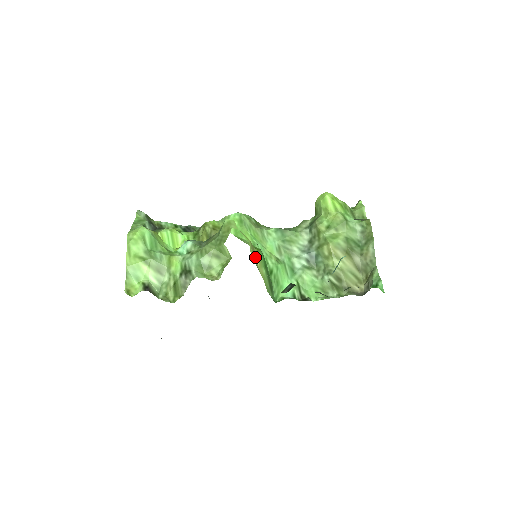
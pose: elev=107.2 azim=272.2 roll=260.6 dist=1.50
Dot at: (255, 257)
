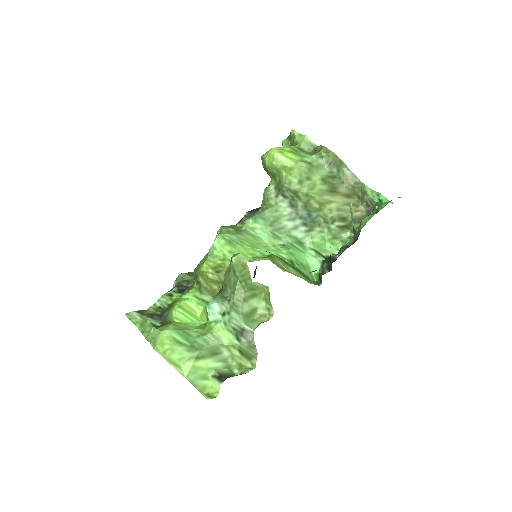
Dot at: (280, 266)
